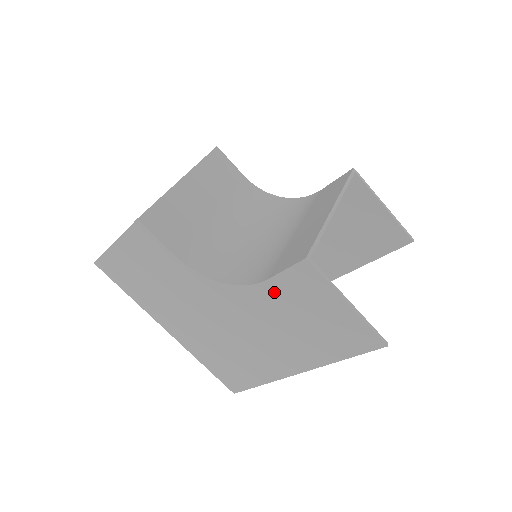
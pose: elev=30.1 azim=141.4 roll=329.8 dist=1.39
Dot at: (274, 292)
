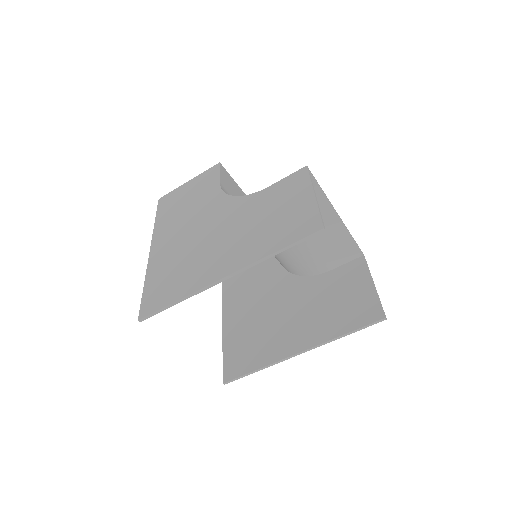
Dot at: (266, 196)
